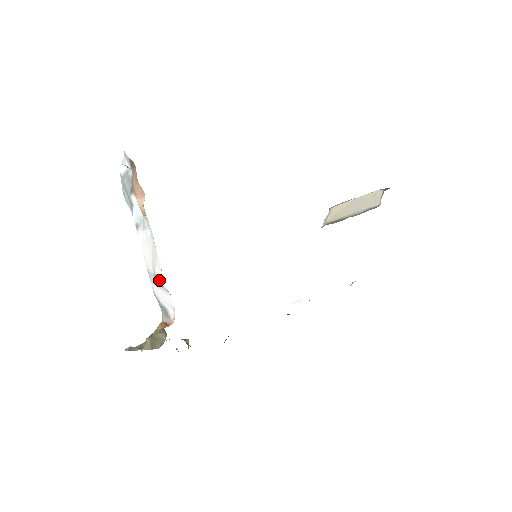
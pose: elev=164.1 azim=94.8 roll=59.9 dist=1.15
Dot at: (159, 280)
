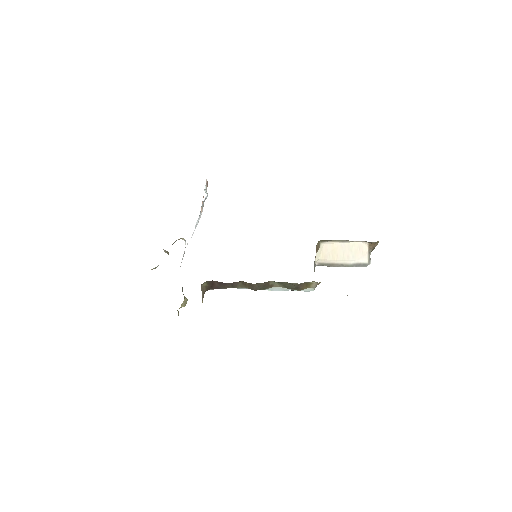
Dot at: occluded
